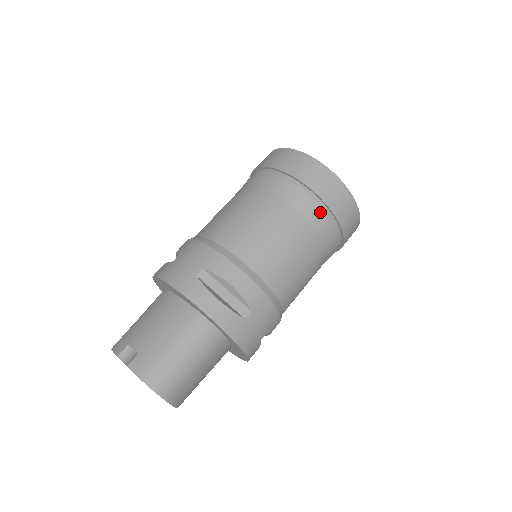
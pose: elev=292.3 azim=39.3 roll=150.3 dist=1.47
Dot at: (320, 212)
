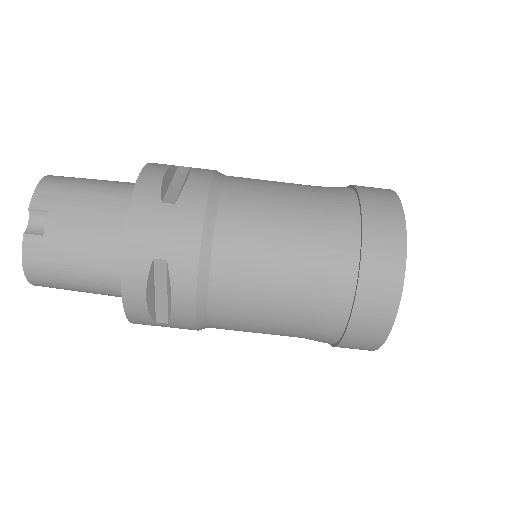
Dot at: (330, 333)
